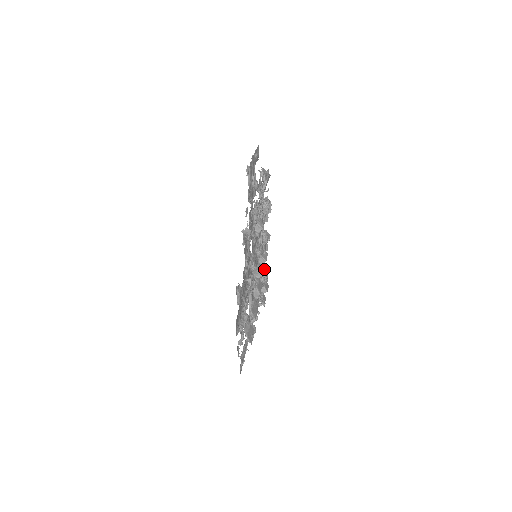
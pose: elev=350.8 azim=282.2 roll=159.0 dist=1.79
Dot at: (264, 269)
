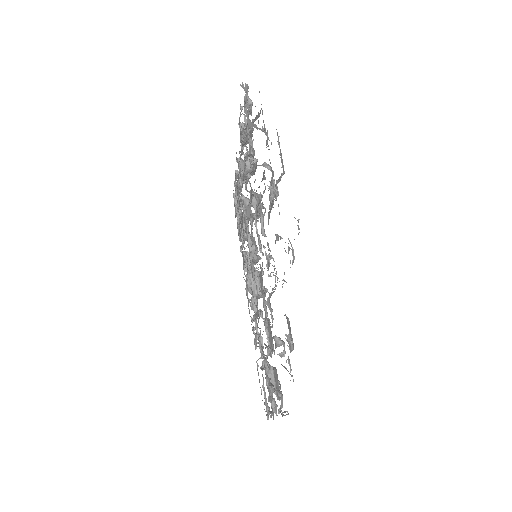
Dot at: (233, 194)
